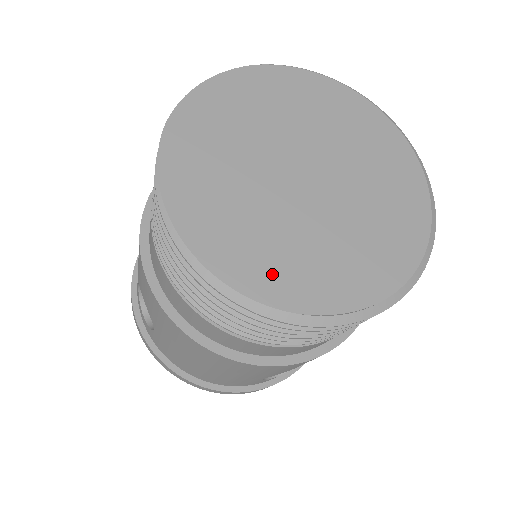
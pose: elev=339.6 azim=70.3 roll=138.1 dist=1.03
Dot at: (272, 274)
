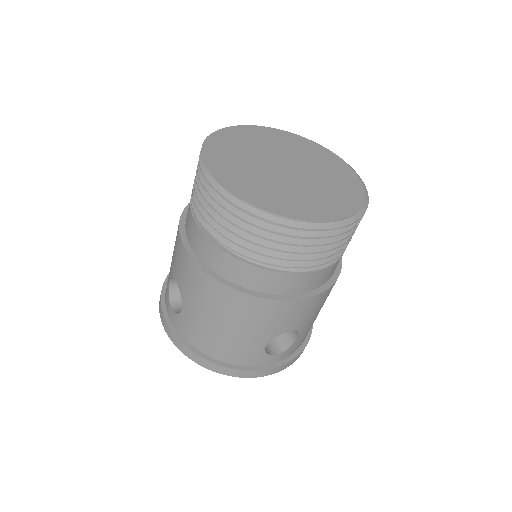
Dot at: (271, 201)
